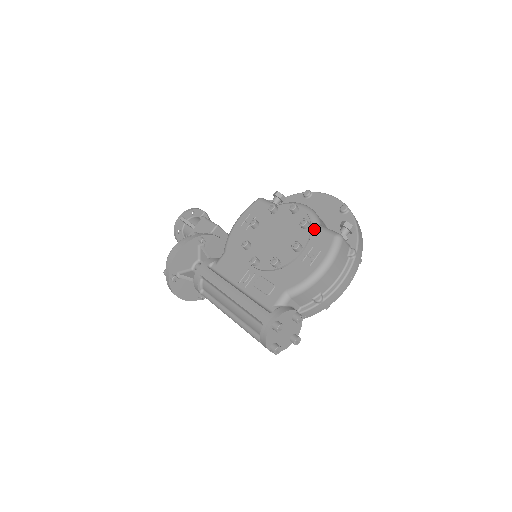
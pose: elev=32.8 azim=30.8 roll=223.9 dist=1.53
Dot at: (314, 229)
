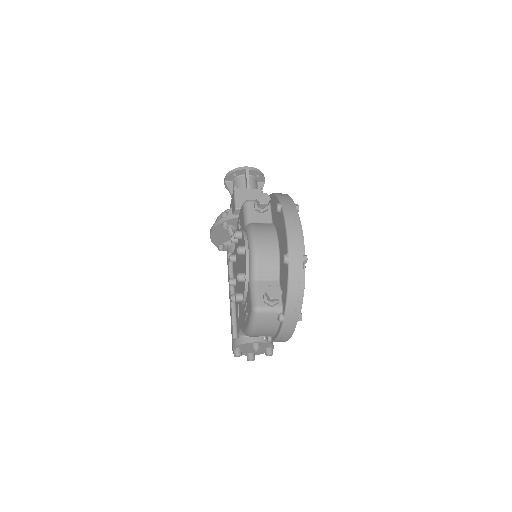
Dot at: (248, 285)
